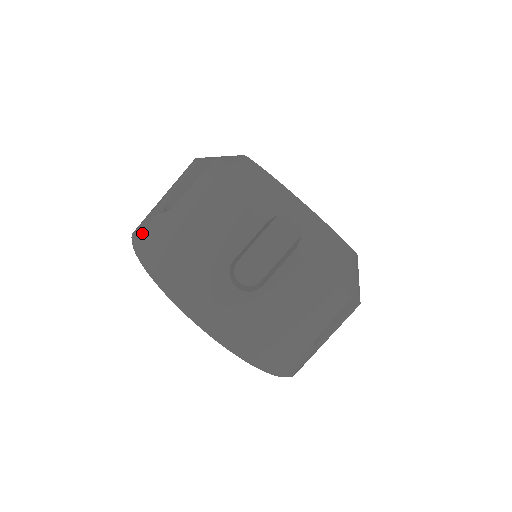
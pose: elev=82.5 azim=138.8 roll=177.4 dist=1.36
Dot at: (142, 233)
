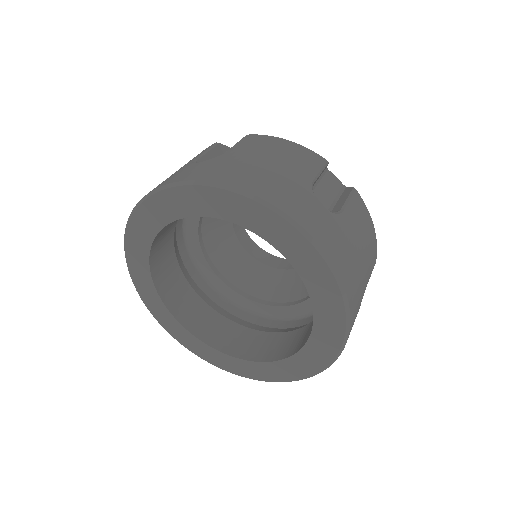
Dot at: occluded
